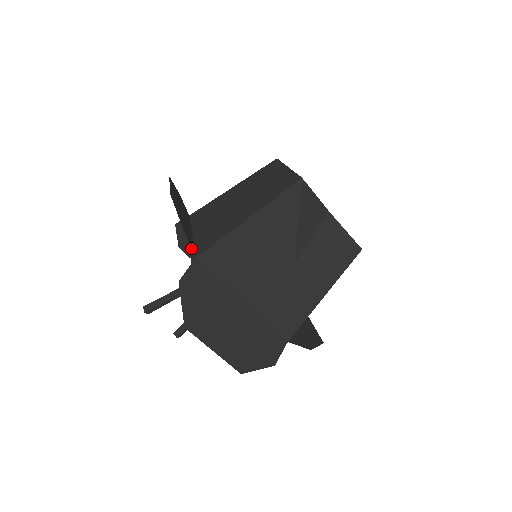
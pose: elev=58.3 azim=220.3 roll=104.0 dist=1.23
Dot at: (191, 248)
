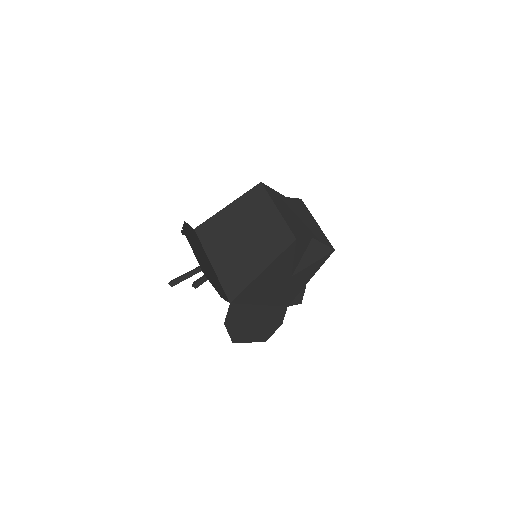
Dot at: occluded
